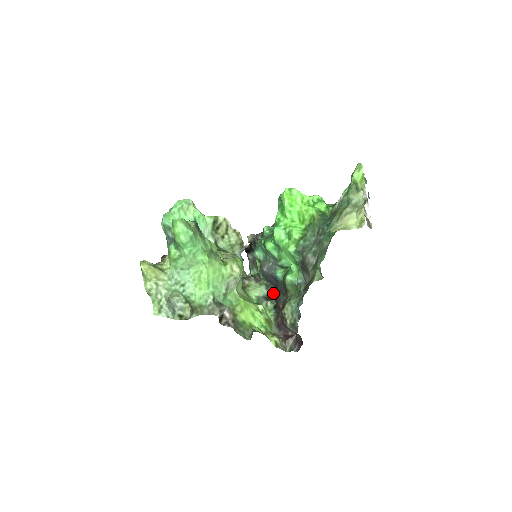
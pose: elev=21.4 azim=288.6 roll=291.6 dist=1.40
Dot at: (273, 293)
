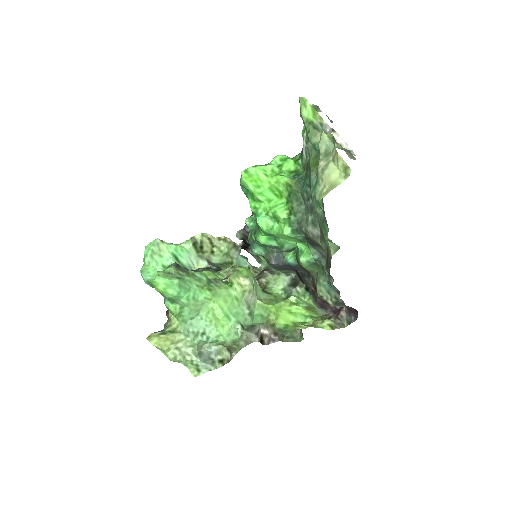
Dot at: (296, 276)
